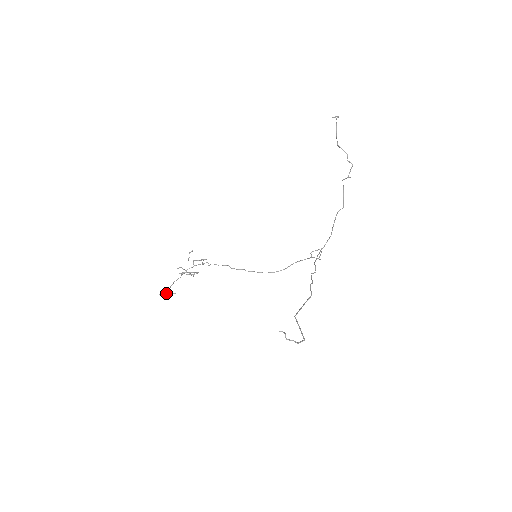
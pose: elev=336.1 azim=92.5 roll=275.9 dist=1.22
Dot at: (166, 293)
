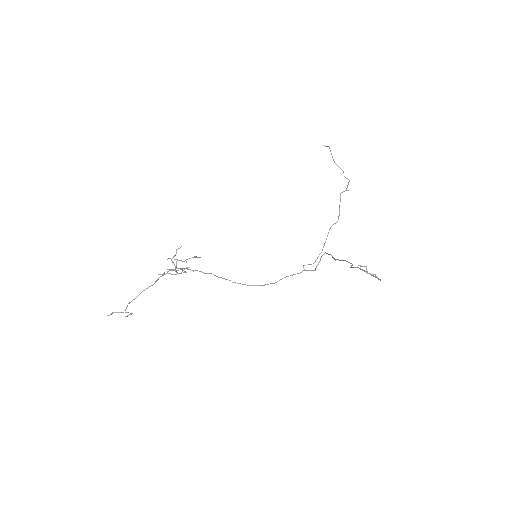
Dot at: (122, 312)
